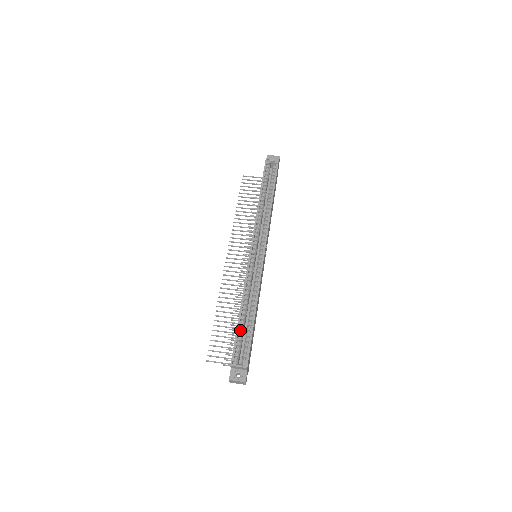
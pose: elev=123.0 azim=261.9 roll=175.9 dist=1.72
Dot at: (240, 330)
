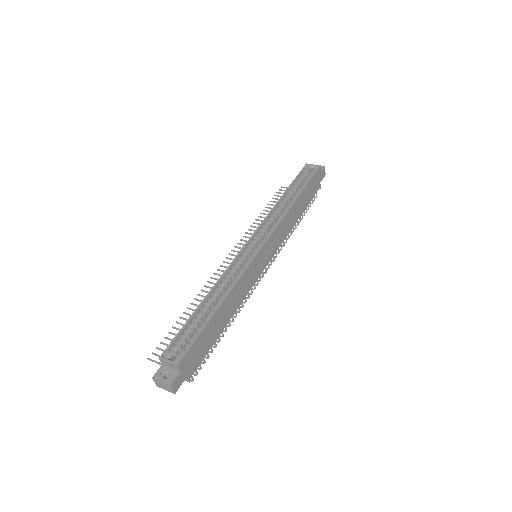
Dot at: (193, 323)
